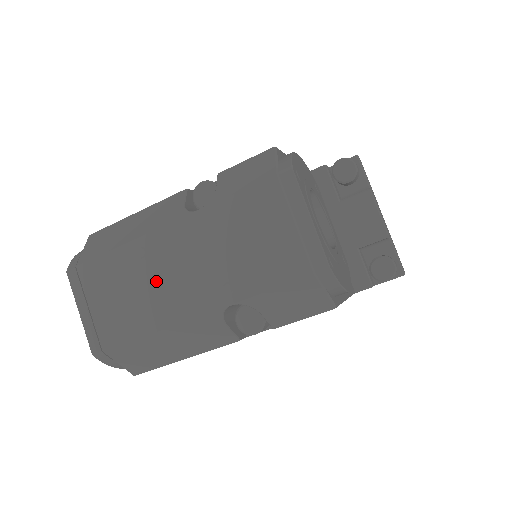
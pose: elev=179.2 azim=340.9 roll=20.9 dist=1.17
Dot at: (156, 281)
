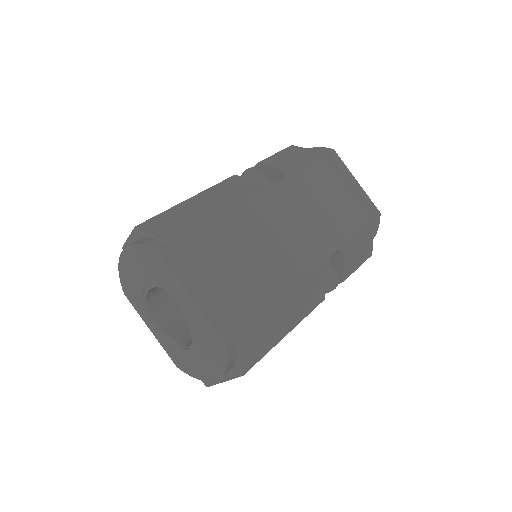
Dot at: (269, 243)
